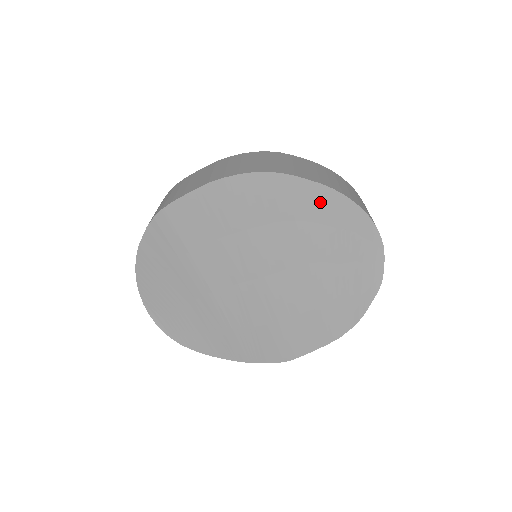
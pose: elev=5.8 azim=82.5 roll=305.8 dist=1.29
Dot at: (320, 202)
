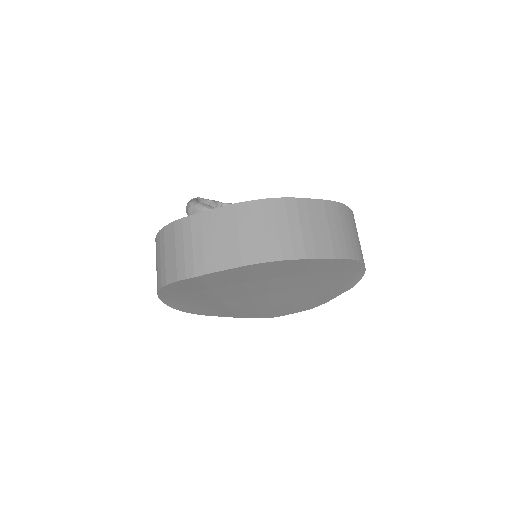
Dot at: (330, 265)
